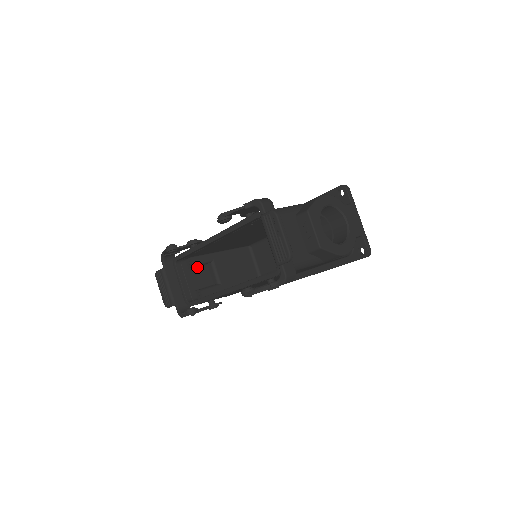
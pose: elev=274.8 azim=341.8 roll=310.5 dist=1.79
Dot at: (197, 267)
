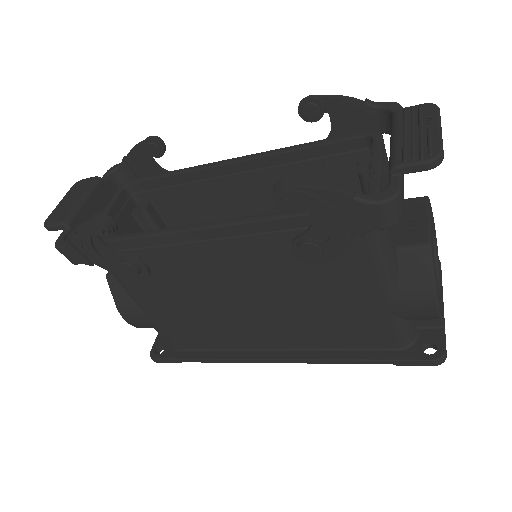
Dot at: (141, 228)
